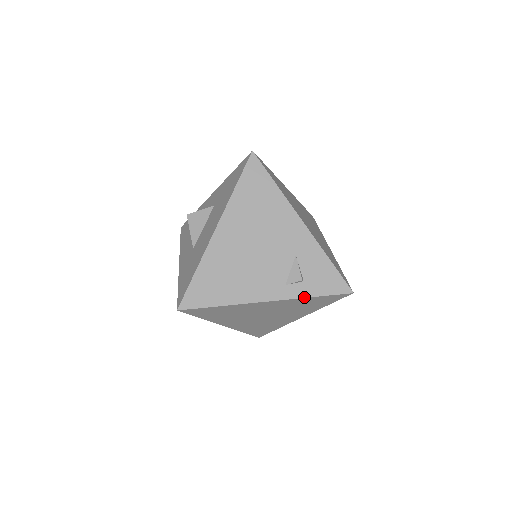
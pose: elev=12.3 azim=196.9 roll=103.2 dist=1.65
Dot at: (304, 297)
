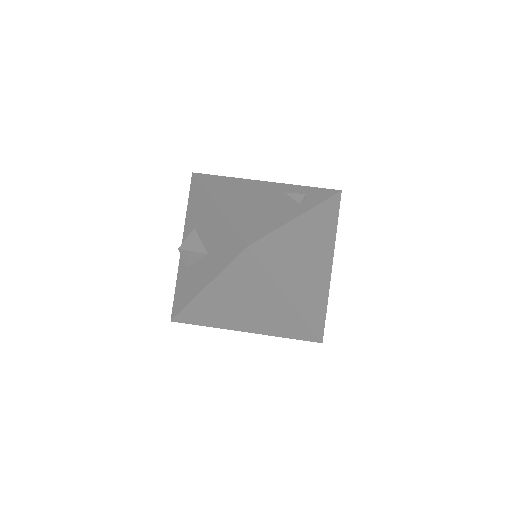
Dot at: (319, 203)
